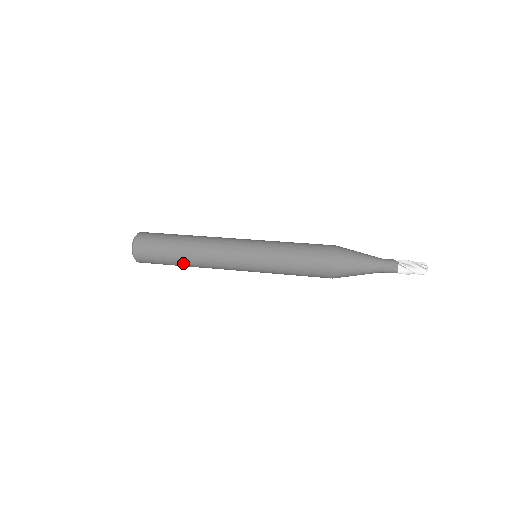
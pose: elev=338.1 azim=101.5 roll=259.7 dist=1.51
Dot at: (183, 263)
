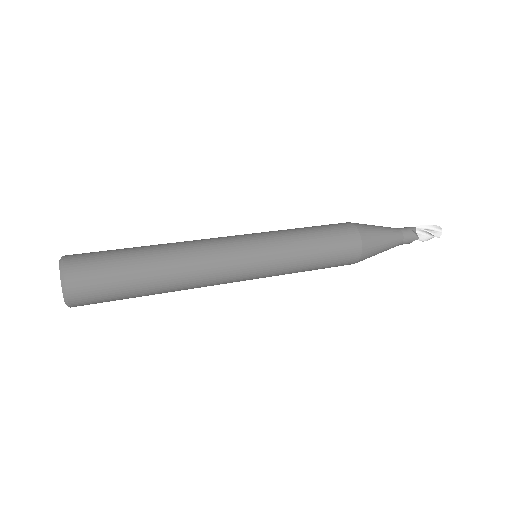
Dot at: (157, 285)
